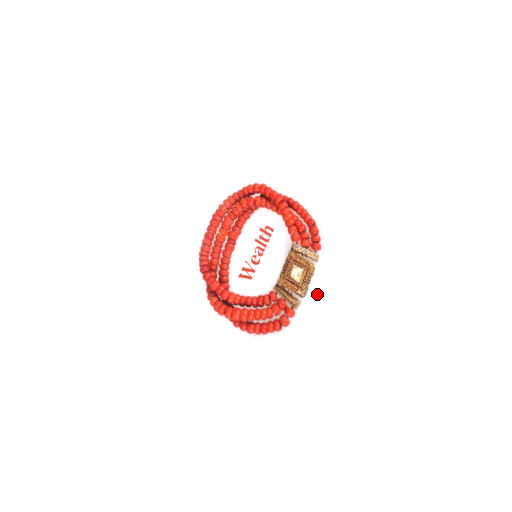
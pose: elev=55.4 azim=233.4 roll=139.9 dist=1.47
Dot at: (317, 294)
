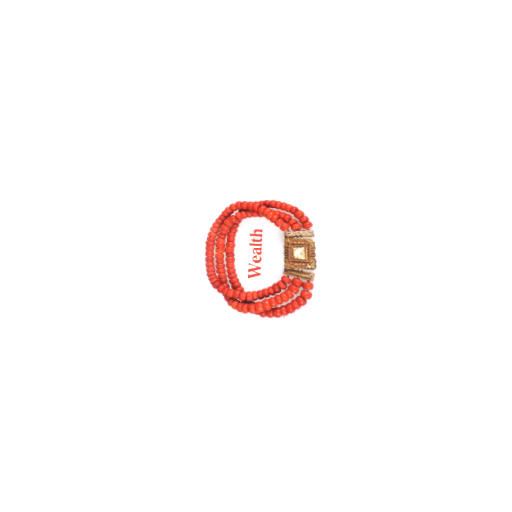
Dot at: (327, 261)
